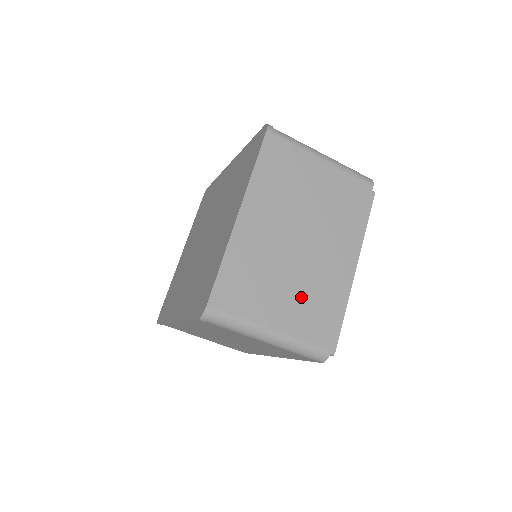
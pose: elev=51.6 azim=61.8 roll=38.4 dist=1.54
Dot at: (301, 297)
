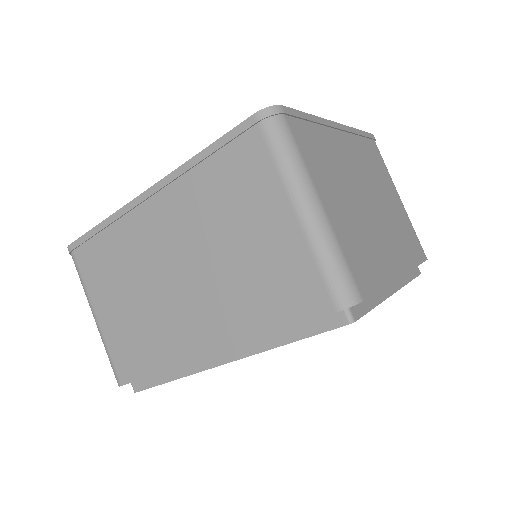
Dot at: (355, 226)
